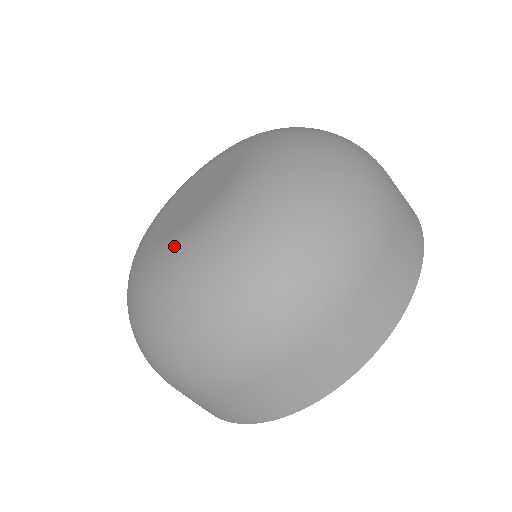
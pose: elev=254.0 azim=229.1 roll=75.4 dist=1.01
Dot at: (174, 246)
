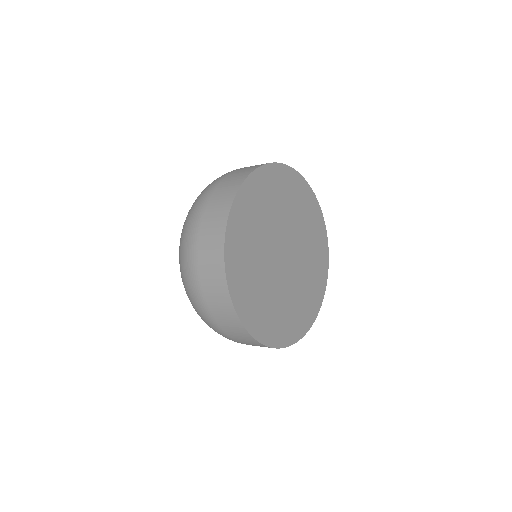
Dot at: occluded
